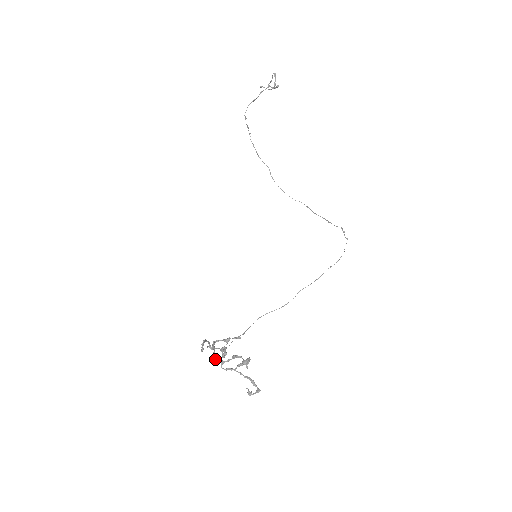
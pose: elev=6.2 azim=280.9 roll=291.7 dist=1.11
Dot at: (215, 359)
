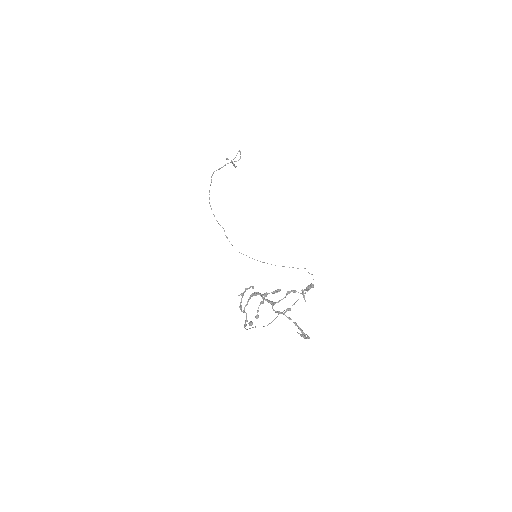
Dot at: (265, 300)
